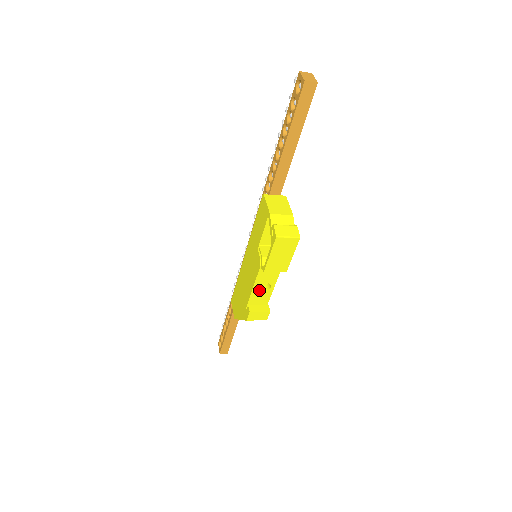
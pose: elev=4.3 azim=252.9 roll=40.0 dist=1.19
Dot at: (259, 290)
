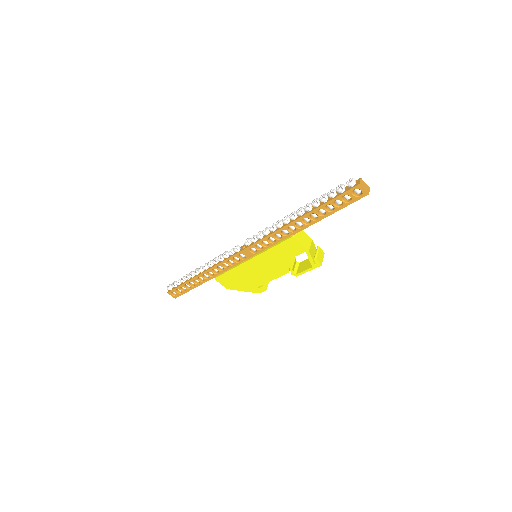
Dot at: occluded
